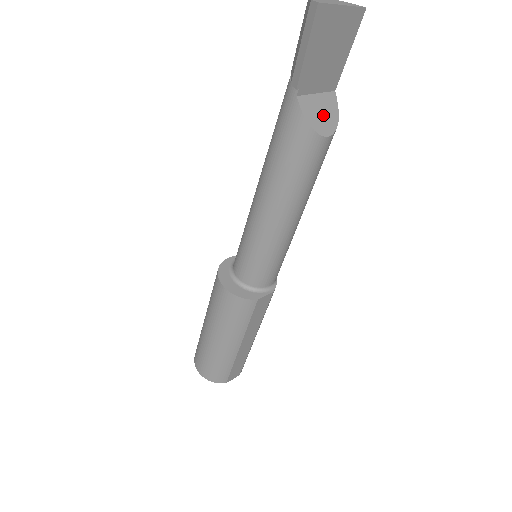
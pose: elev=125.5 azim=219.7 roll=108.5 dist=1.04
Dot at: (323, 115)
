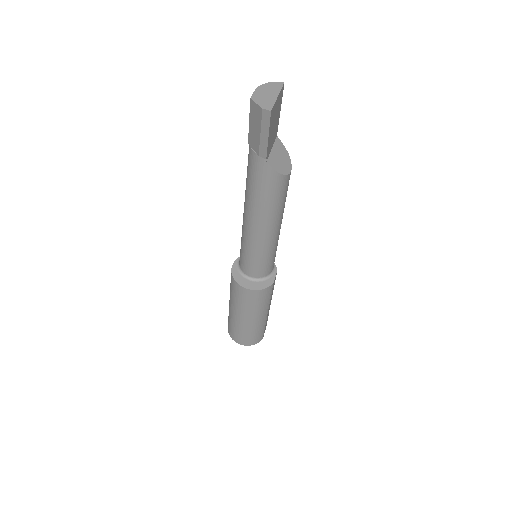
Dot at: (282, 160)
